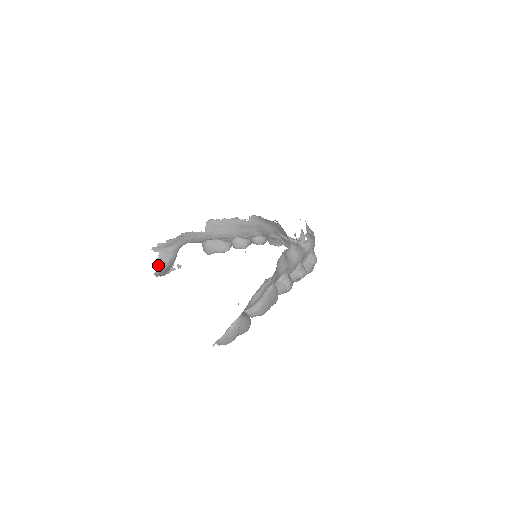
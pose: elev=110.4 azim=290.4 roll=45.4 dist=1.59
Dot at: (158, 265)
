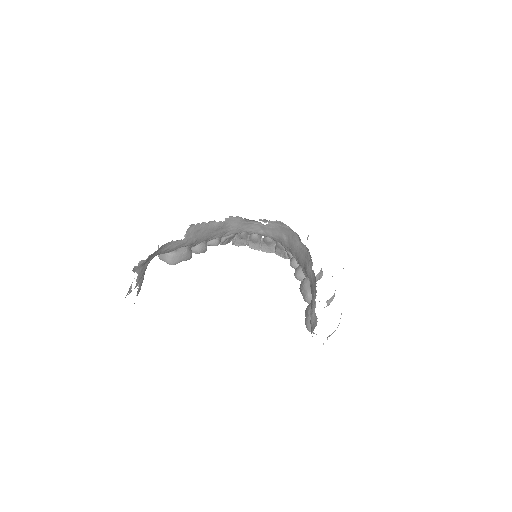
Dot at: occluded
